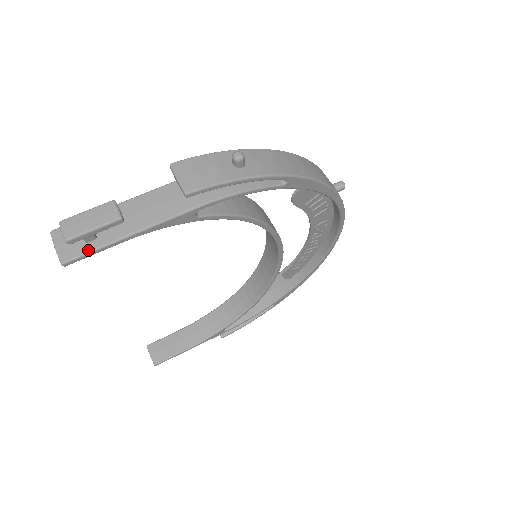
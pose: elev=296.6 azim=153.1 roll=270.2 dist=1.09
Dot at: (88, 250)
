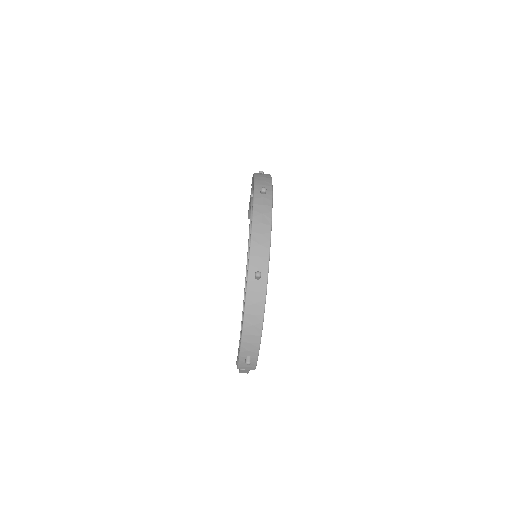
Dot at: occluded
